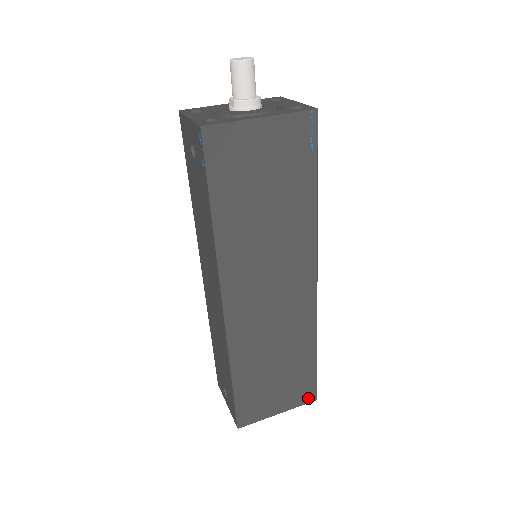
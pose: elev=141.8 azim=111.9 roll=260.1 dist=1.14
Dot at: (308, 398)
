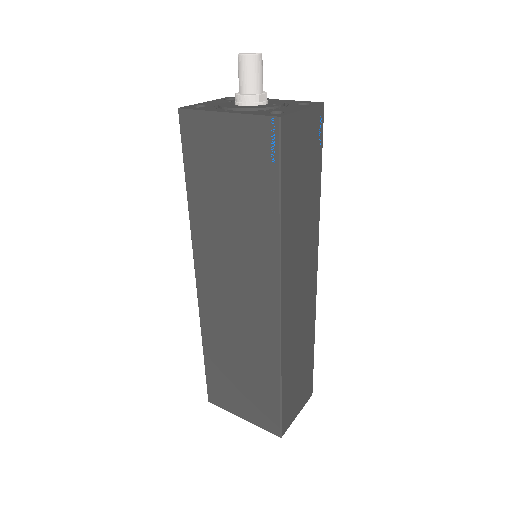
Dot at: (271, 428)
